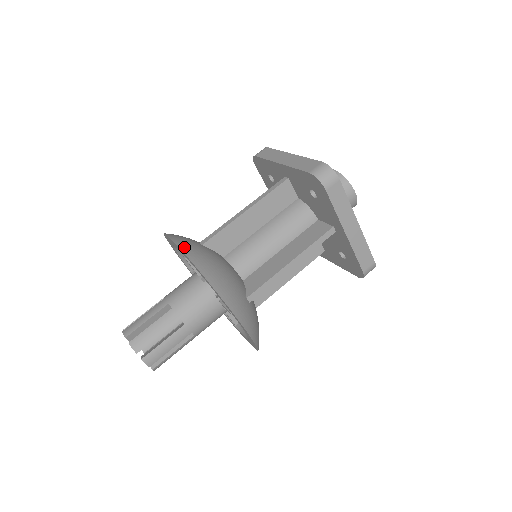
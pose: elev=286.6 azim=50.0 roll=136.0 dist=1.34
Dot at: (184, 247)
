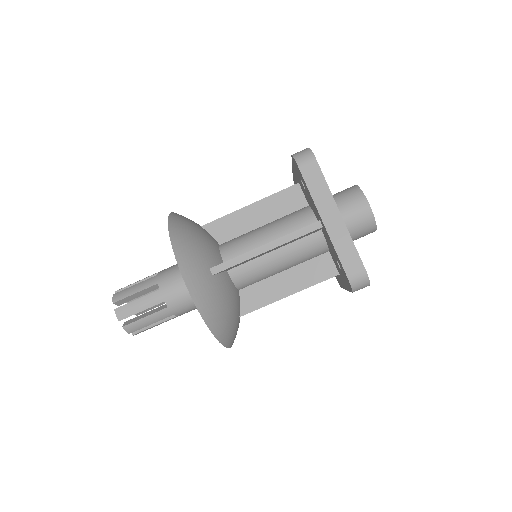
Dot at: (199, 301)
